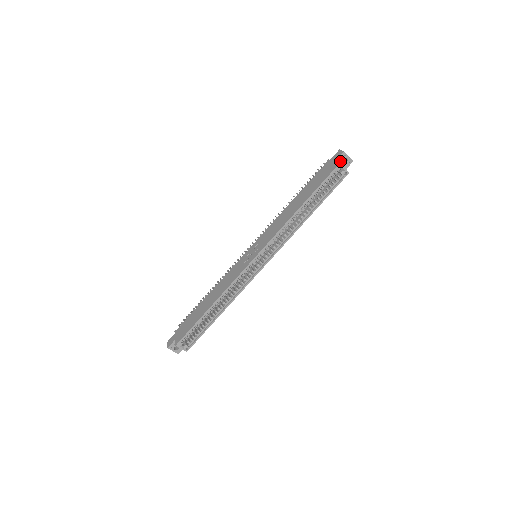
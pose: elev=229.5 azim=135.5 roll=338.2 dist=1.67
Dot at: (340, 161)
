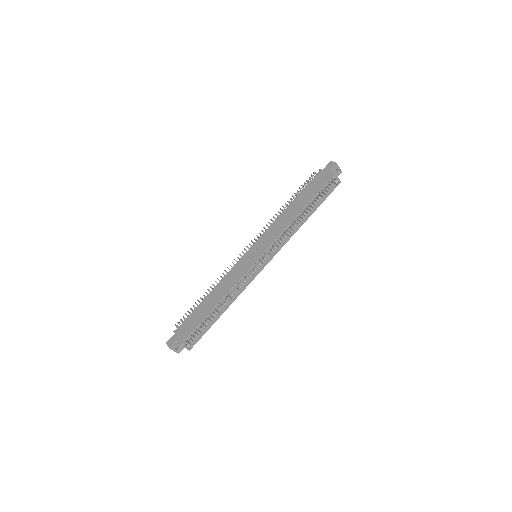
Dot at: (333, 171)
